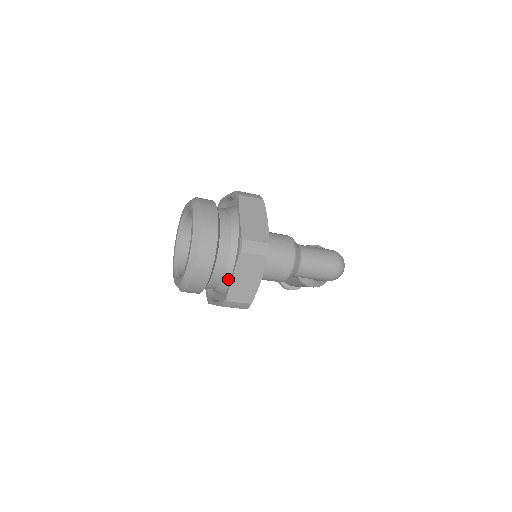
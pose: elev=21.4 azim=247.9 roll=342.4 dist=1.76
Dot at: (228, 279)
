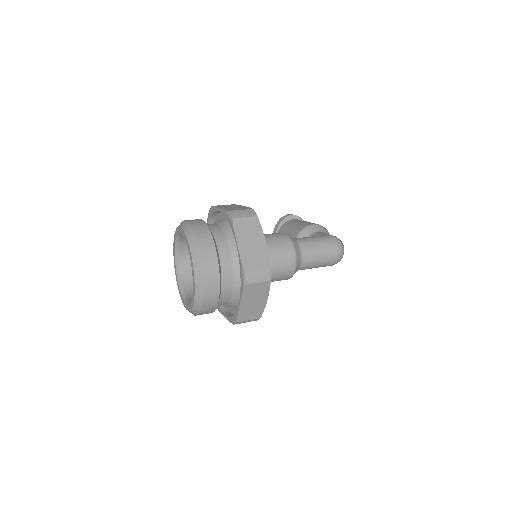
Dot at: (235, 301)
